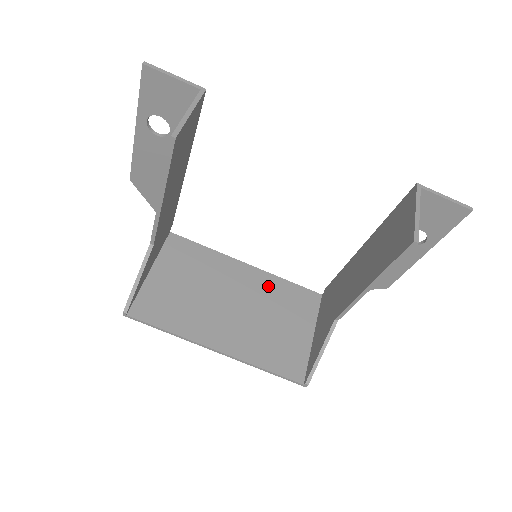
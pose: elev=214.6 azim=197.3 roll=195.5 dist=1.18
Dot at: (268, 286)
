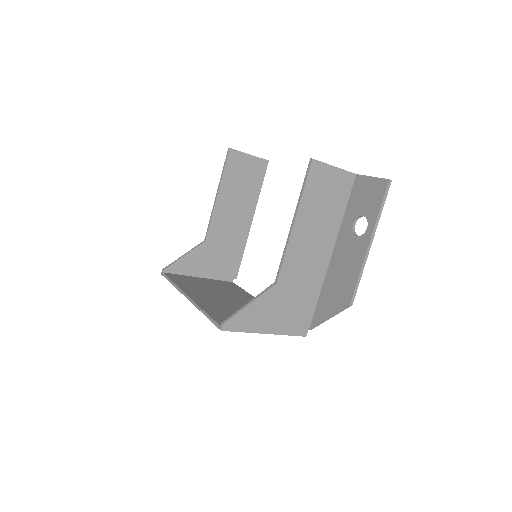
Dot at: occluded
